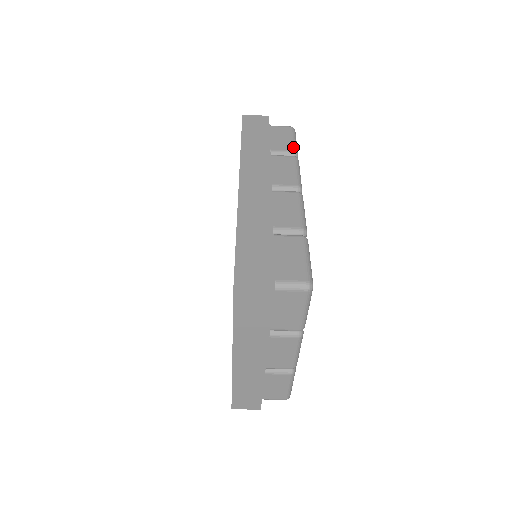
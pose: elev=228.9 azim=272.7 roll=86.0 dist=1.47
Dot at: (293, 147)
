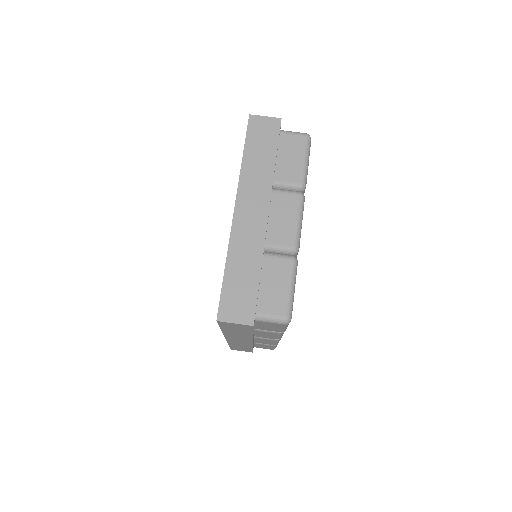
Dot at: occluded
